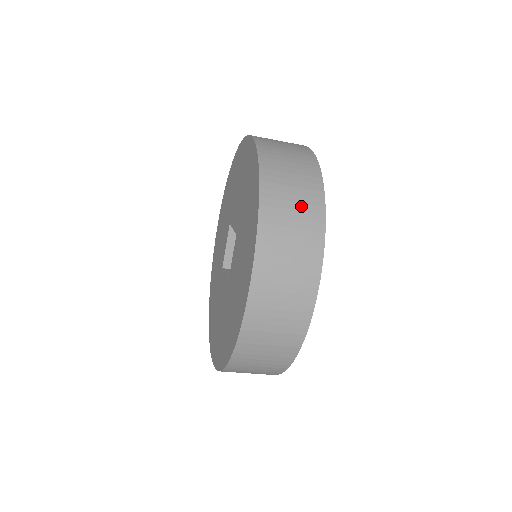
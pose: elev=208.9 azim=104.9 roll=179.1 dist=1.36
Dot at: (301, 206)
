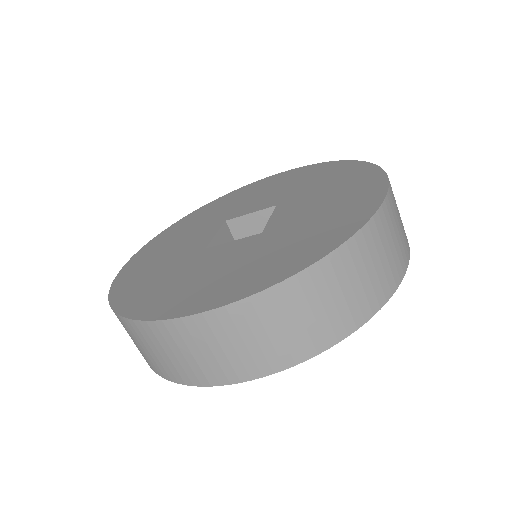
Dot at: occluded
